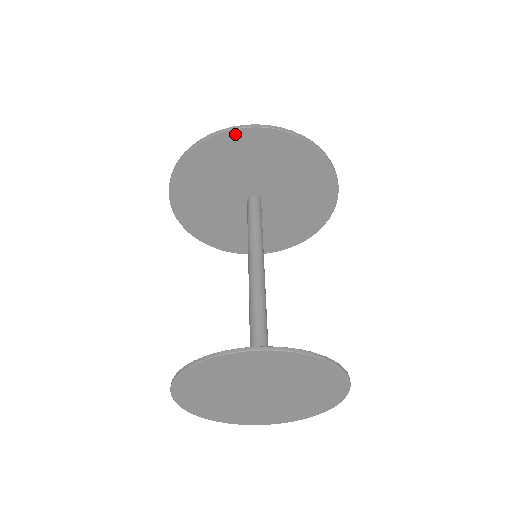
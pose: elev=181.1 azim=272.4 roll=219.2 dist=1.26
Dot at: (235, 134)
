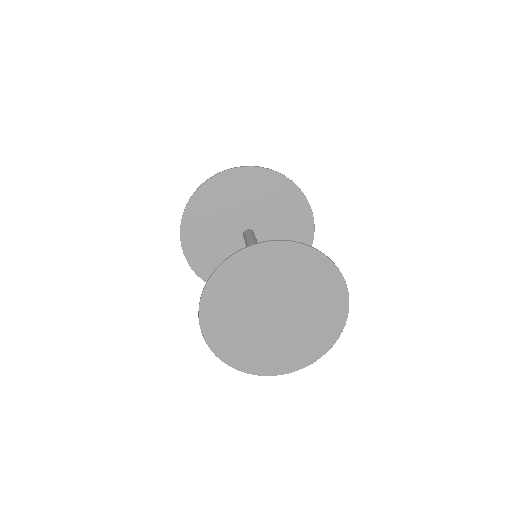
Dot at: (236, 172)
